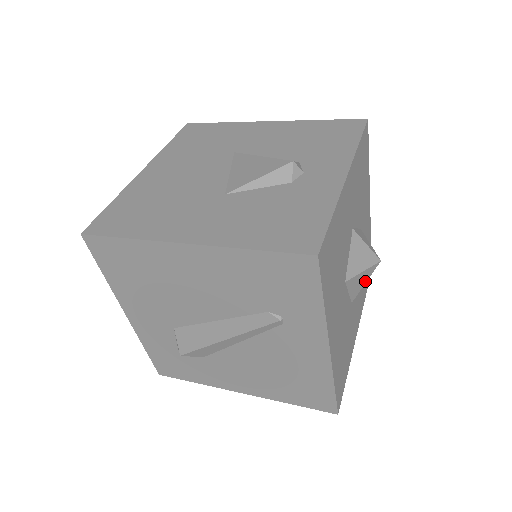
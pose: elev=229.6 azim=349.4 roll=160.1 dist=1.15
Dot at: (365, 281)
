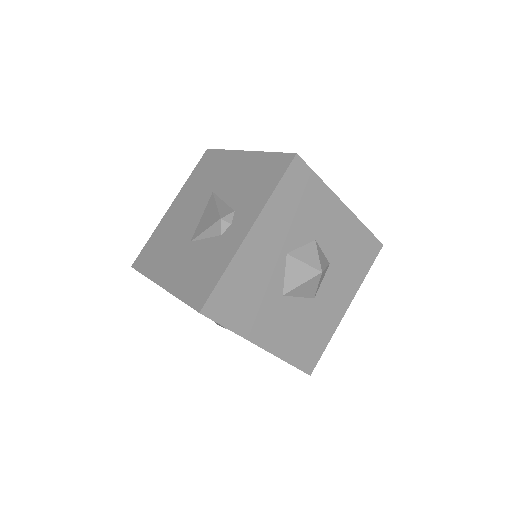
Dot at: (316, 286)
